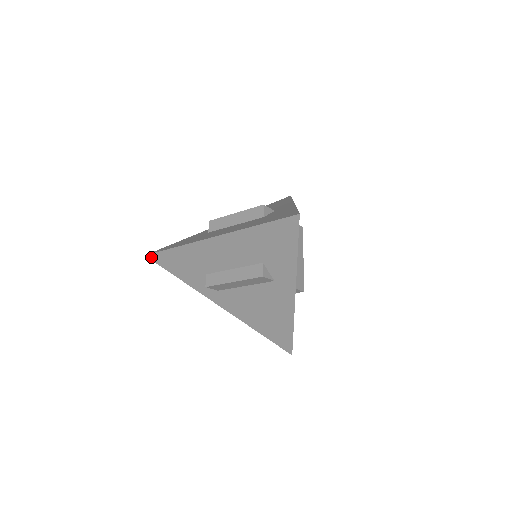
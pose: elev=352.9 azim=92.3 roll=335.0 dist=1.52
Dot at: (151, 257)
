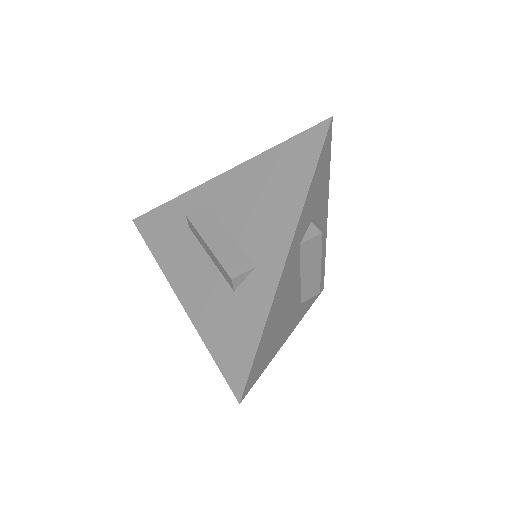
Dot at: occluded
